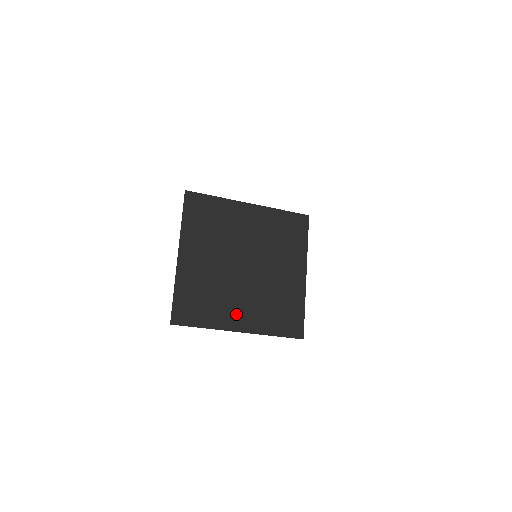
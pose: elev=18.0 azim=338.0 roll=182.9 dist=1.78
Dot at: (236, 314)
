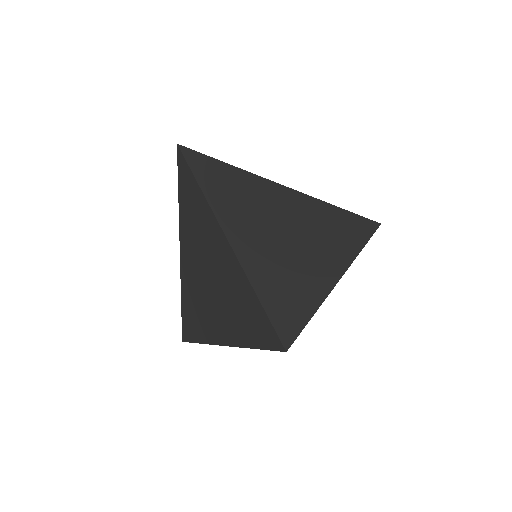
Dot at: (208, 312)
